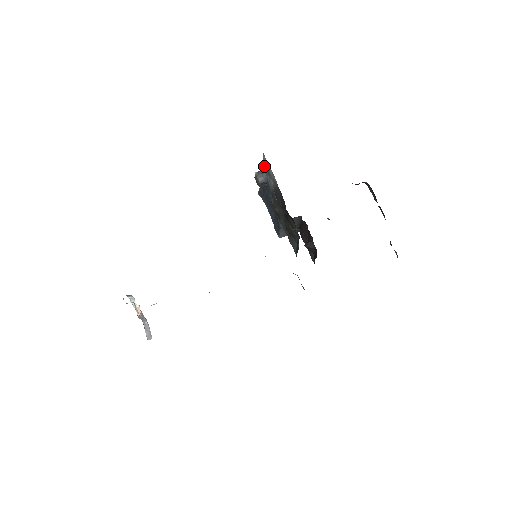
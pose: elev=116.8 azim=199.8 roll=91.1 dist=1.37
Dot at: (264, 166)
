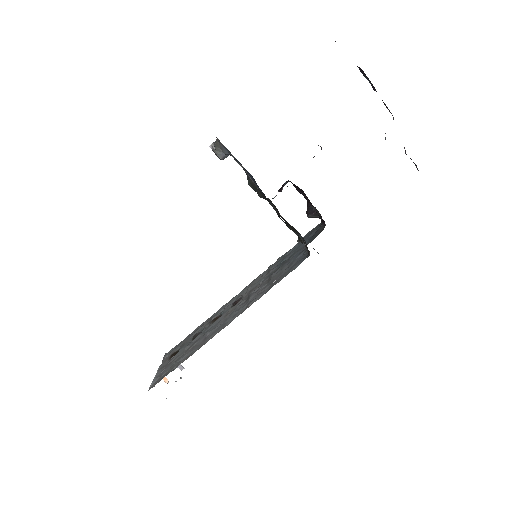
Dot at: (221, 143)
